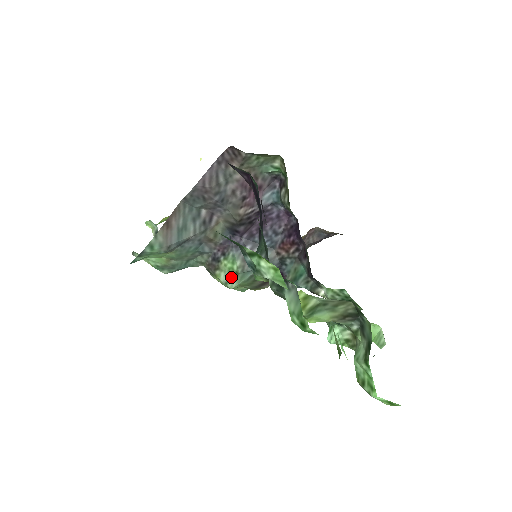
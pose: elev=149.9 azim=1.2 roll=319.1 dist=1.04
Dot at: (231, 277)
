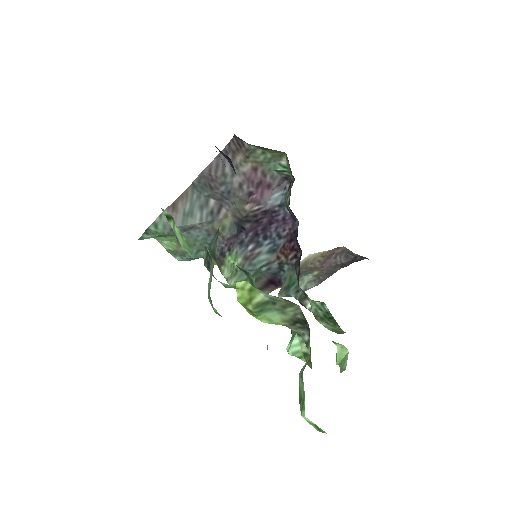
Dot at: (232, 274)
